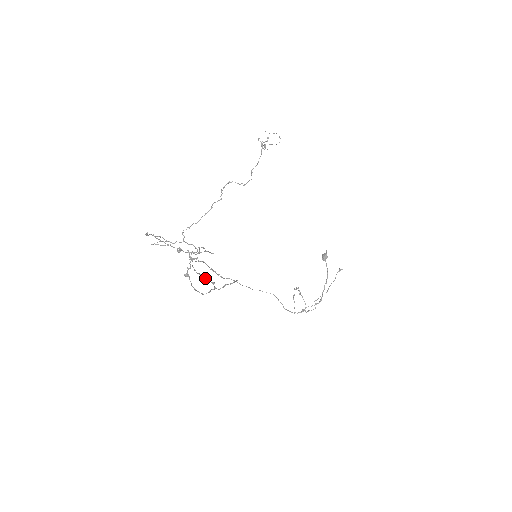
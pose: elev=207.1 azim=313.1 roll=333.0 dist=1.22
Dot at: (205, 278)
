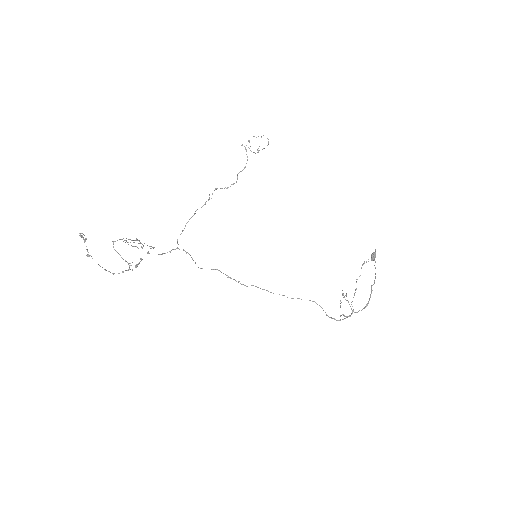
Dot at: (128, 263)
